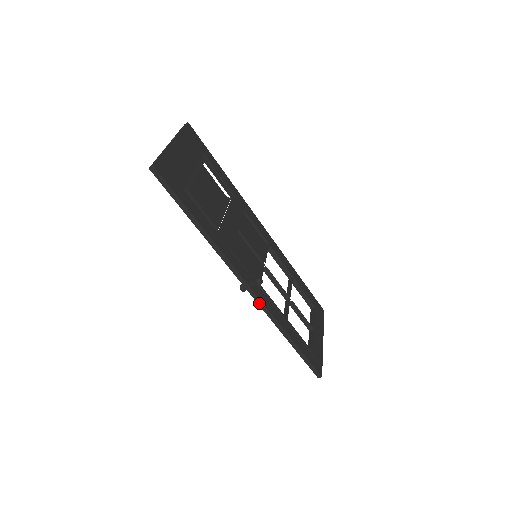
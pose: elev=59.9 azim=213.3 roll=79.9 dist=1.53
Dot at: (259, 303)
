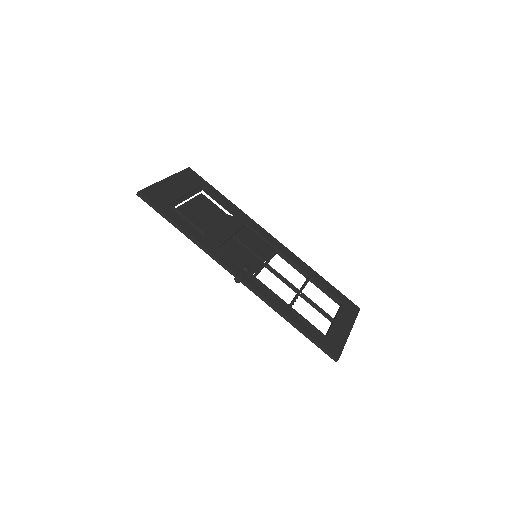
Dot at: (251, 289)
